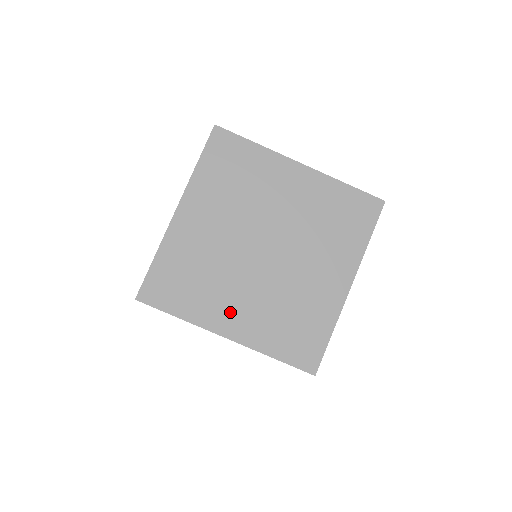
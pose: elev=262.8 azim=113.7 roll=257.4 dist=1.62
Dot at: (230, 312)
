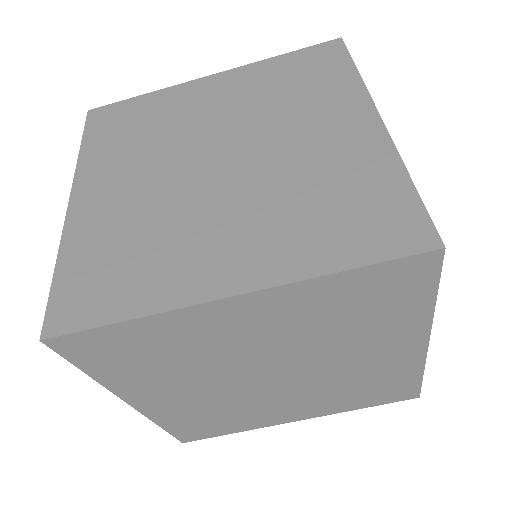
Dot at: (215, 257)
